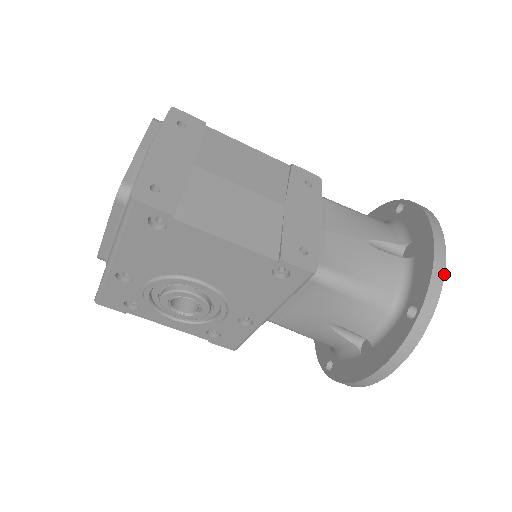
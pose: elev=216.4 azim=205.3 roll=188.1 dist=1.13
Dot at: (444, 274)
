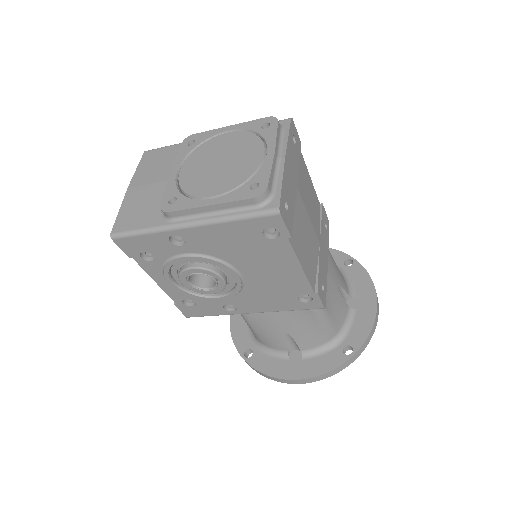
Dot at: occluded
